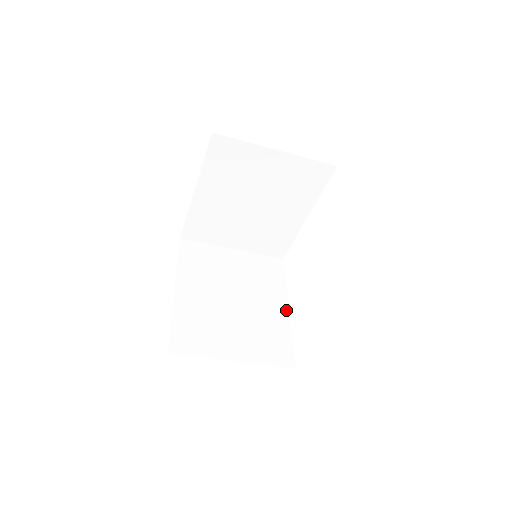
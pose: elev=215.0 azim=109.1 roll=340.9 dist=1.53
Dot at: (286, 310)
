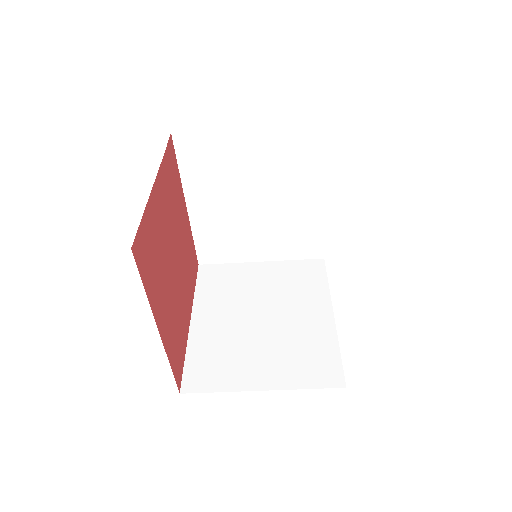
Dot at: (330, 316)
